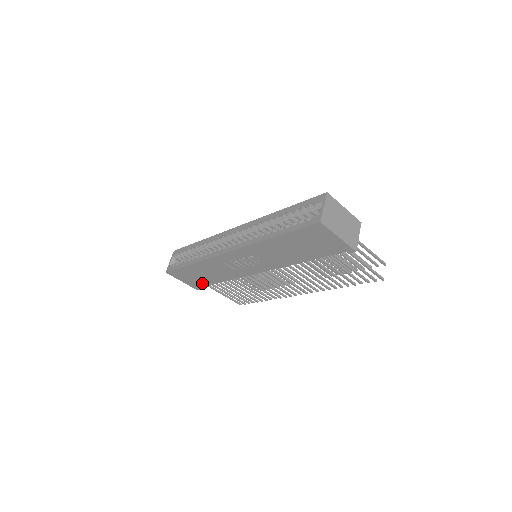
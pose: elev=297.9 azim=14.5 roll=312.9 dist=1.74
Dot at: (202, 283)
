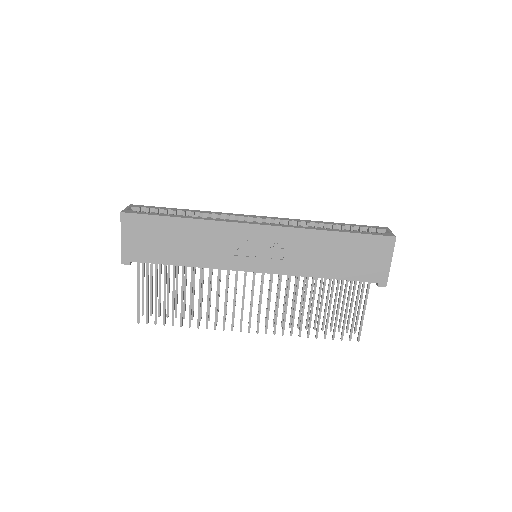
Dot at: (150, 255)
